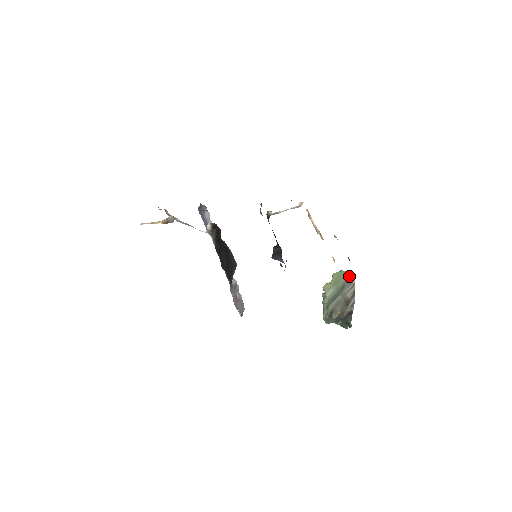
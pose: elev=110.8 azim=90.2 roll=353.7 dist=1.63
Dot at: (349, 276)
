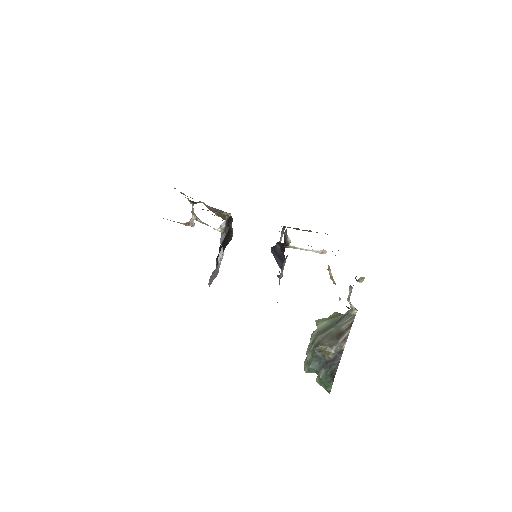
Dot at: occluded
